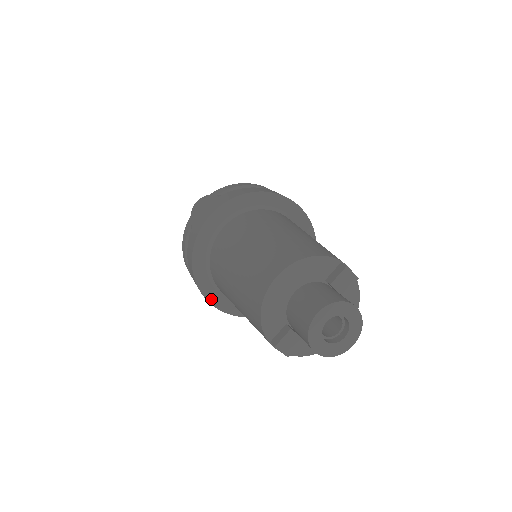
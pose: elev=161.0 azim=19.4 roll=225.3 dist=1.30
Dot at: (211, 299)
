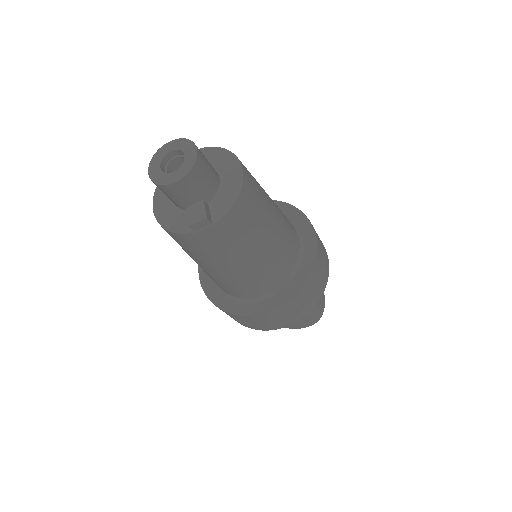
Dot at: (261, 311)
